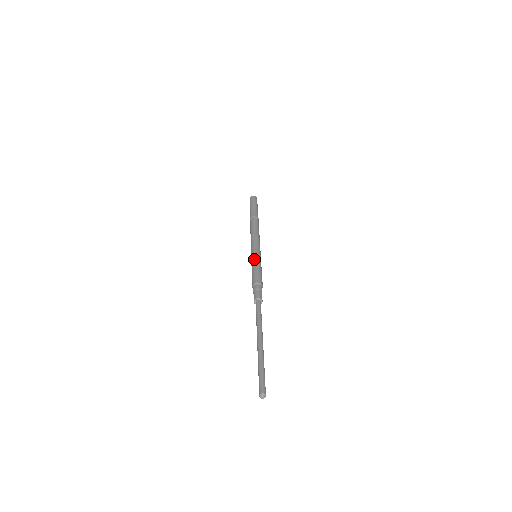
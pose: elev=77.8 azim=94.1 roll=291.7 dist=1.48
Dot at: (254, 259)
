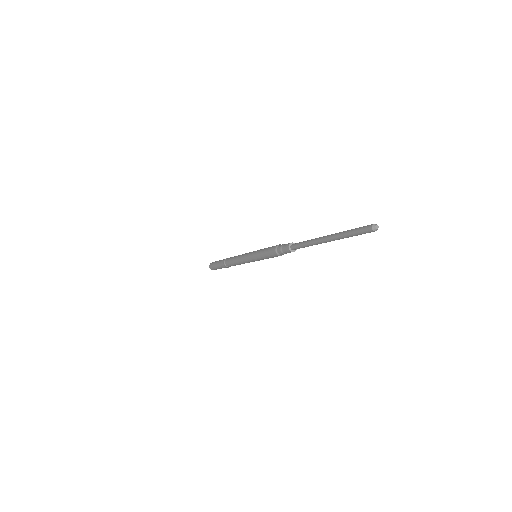
Dot at: (257, 252)
